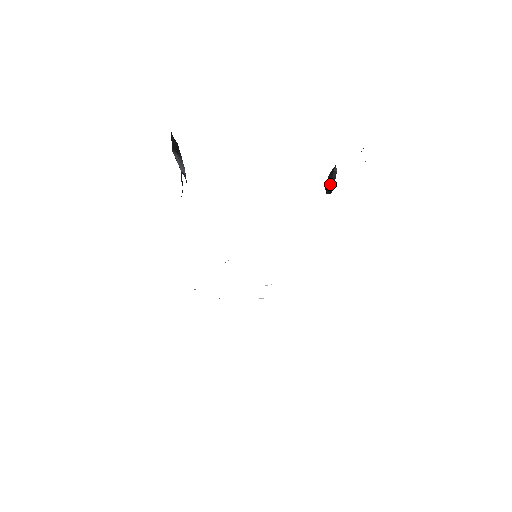
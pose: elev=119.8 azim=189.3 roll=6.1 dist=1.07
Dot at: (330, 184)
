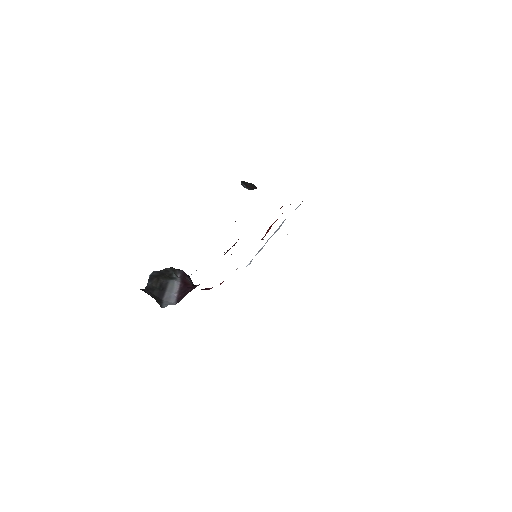
Dot at: occluded
